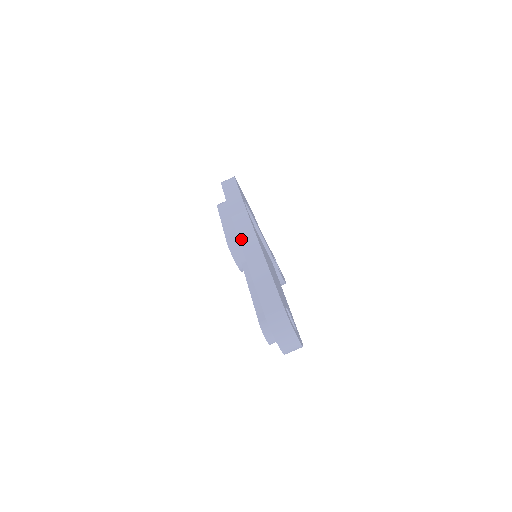
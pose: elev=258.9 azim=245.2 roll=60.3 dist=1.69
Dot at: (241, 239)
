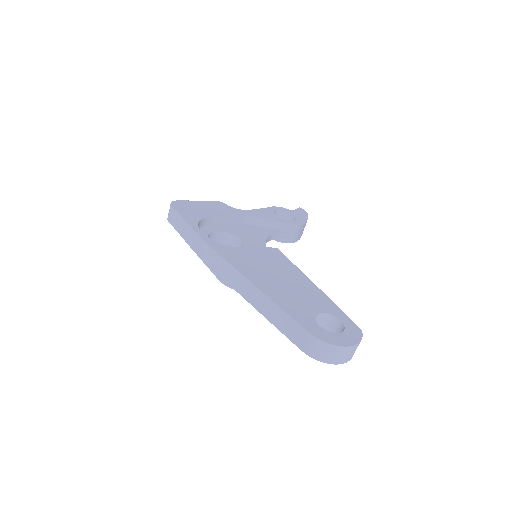
Dot at: (226, 280)
